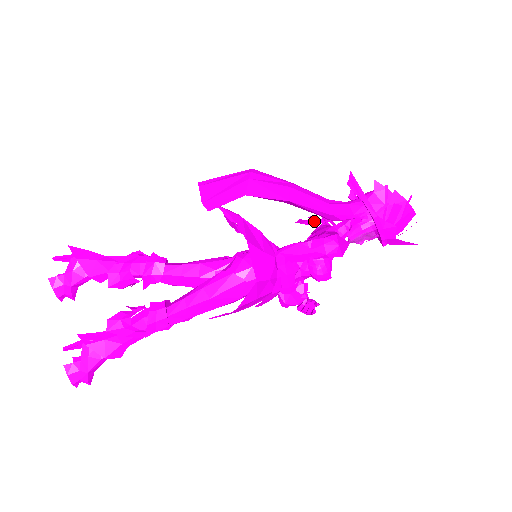
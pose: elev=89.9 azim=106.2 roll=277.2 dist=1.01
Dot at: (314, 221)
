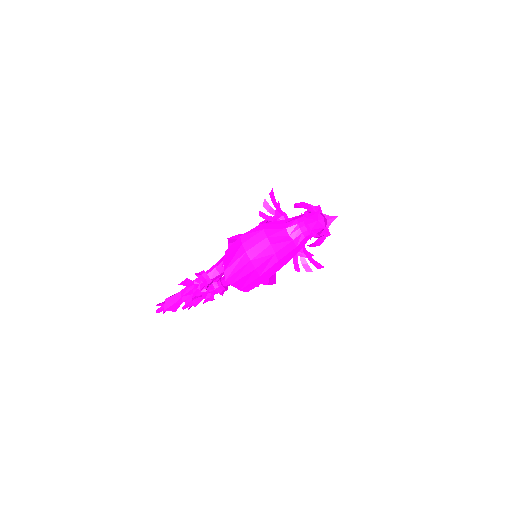
Dot at: (274, 219)
